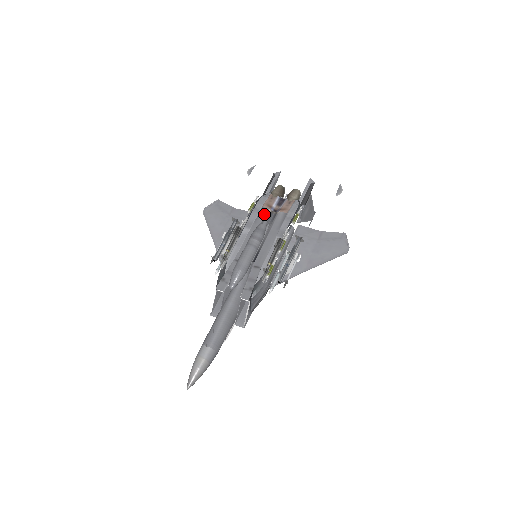
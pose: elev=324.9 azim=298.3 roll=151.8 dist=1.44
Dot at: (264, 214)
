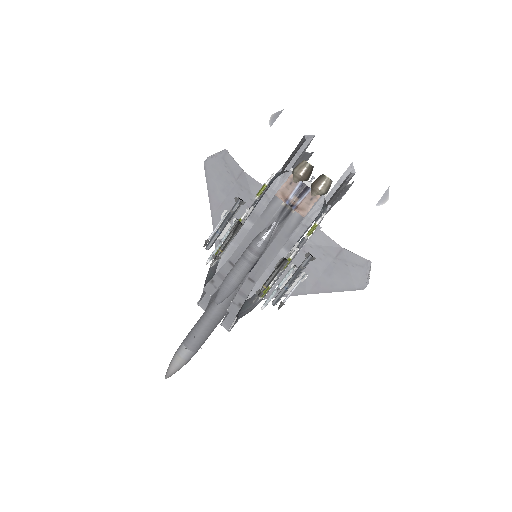
Dot at: (275, 208)
